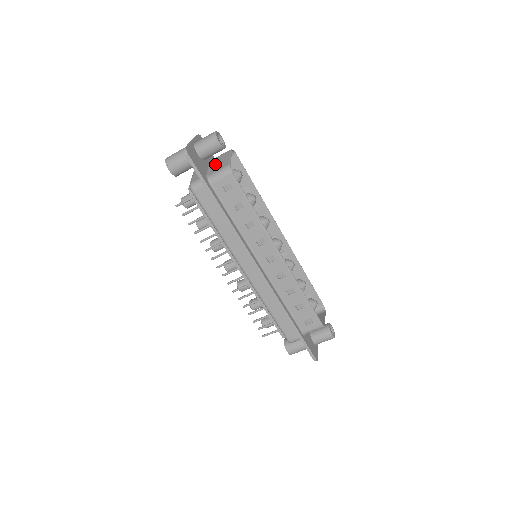
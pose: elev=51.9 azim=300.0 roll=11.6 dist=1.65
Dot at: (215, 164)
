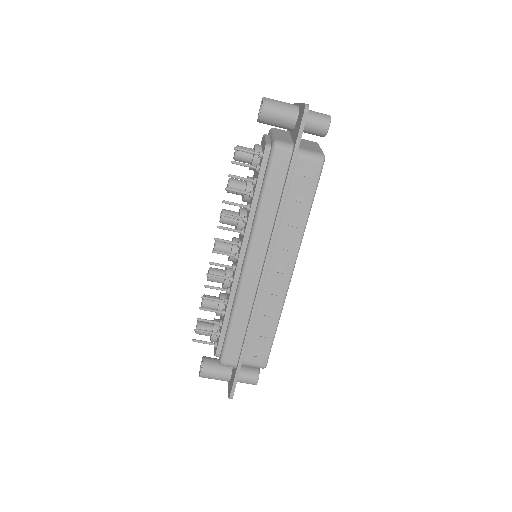
Dot at: (302, 143)
